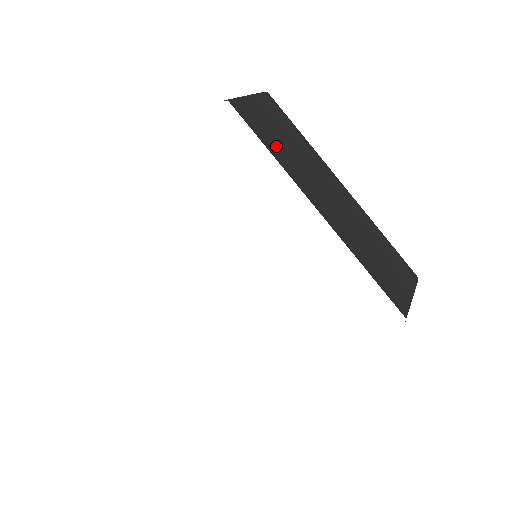
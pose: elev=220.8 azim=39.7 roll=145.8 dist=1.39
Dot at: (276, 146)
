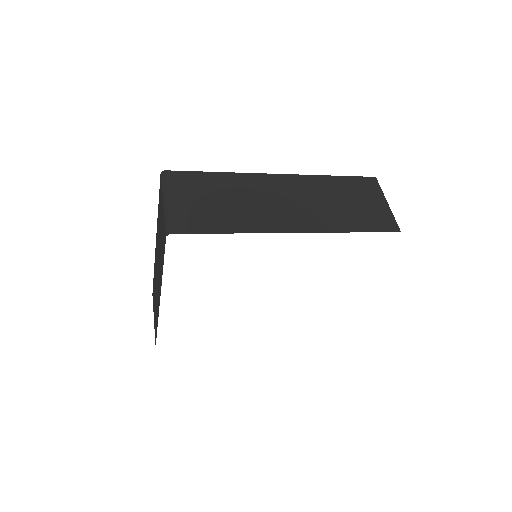
Dot at: (225, 220)
